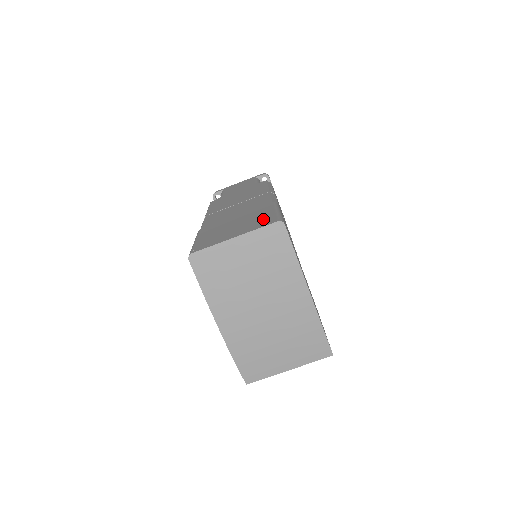
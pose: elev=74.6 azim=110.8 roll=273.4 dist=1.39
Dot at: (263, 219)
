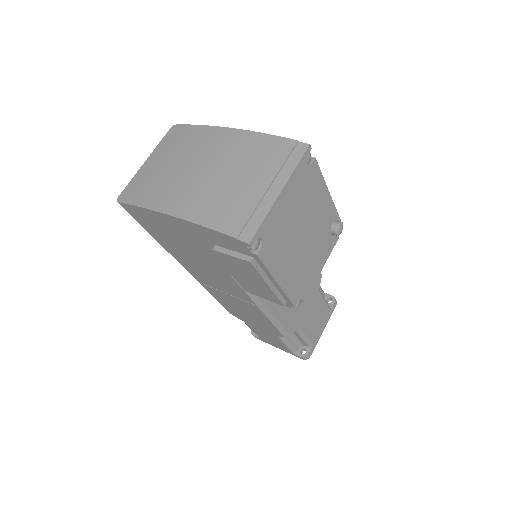
Dot at: occluded
